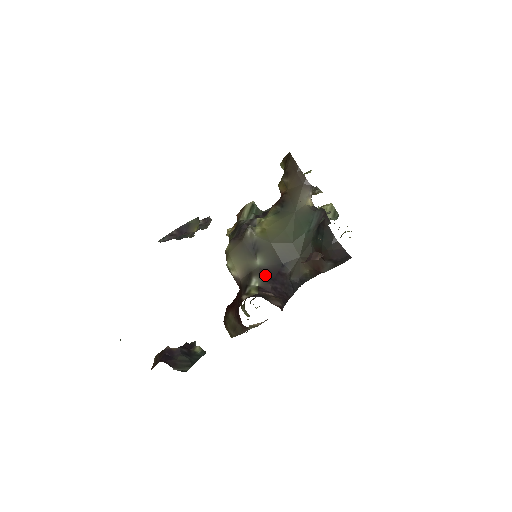
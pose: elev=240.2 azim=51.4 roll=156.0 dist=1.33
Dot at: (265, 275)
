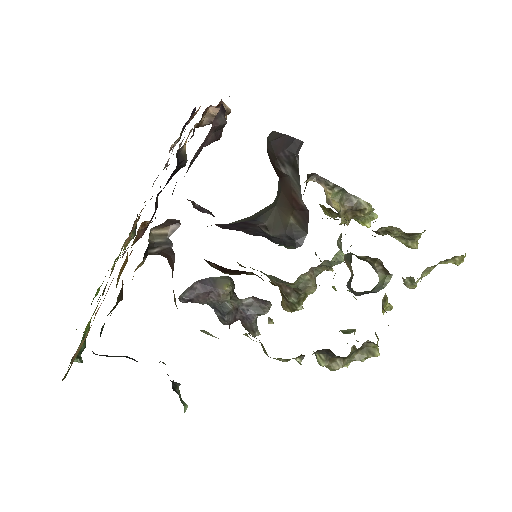
Dot at: occluded
